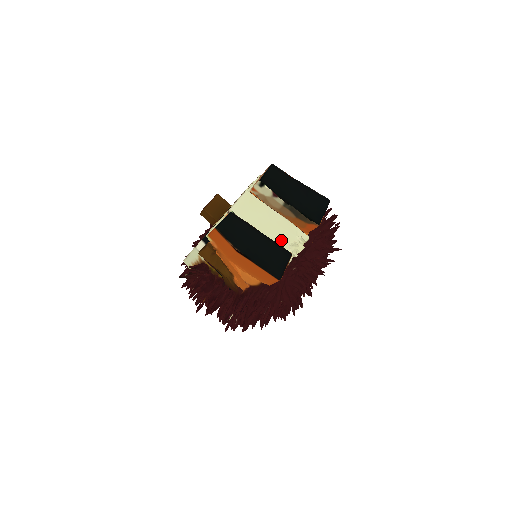
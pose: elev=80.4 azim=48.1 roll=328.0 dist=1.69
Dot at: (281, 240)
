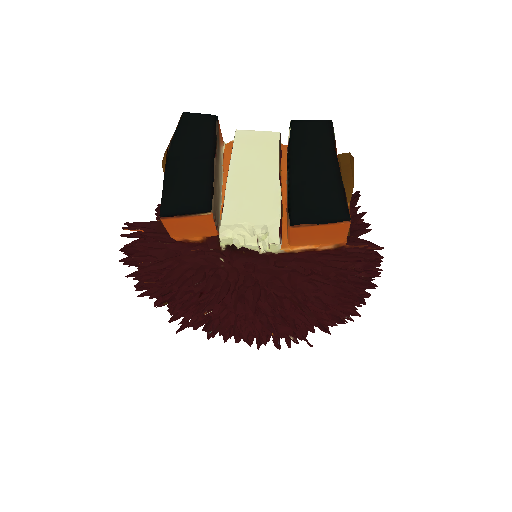
Dot at: (242, 208)
